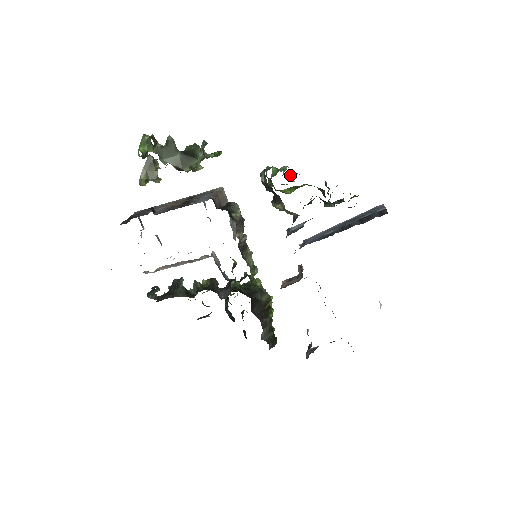
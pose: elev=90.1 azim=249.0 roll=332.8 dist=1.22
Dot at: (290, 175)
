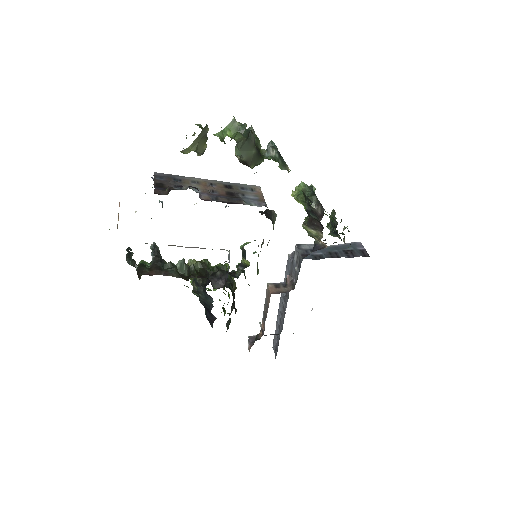
Dot at: occluded
